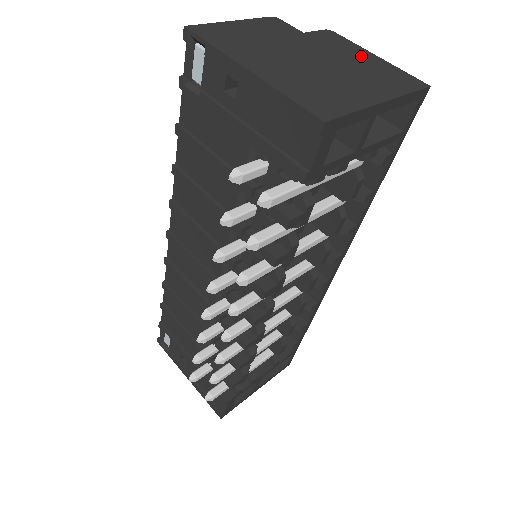
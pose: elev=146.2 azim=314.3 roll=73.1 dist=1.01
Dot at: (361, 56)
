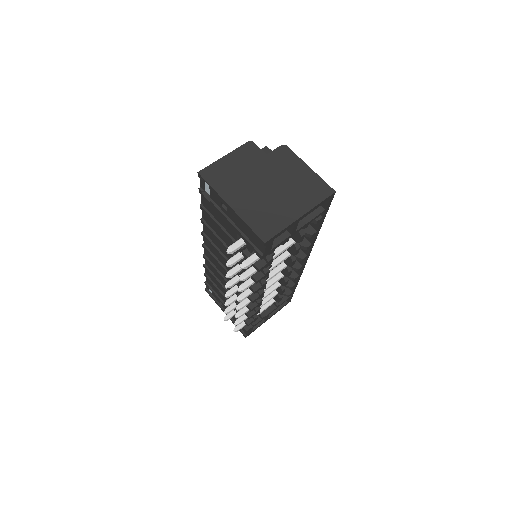
Dot at: (299, 171)
